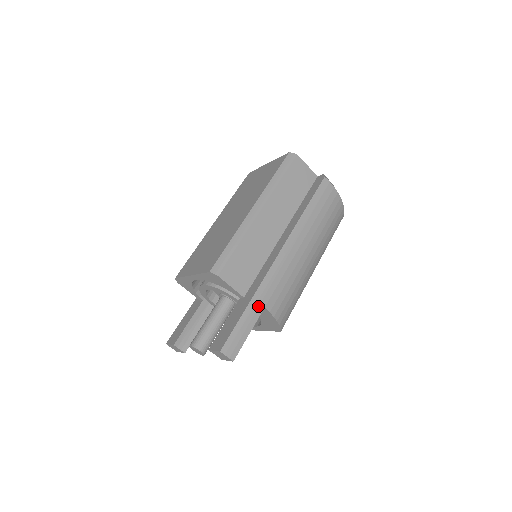
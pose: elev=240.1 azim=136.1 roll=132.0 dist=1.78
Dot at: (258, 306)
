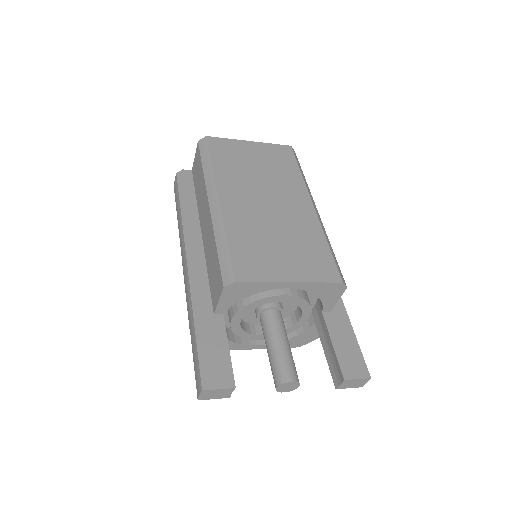
Dot at: occluded
